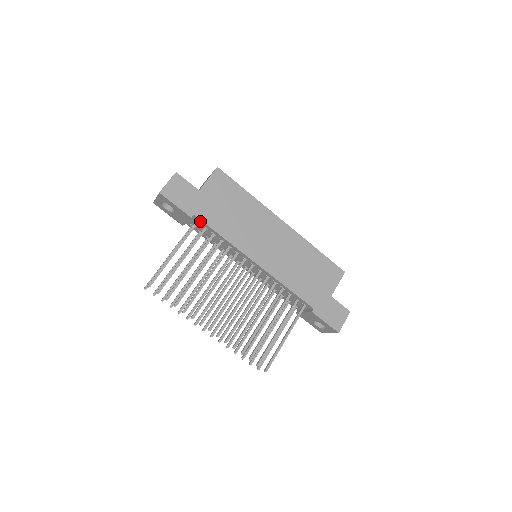
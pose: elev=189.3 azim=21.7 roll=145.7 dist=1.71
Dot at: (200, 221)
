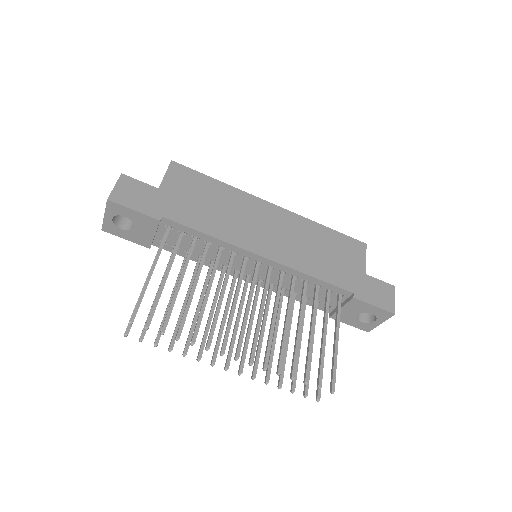
Dot at: (172, 224)
